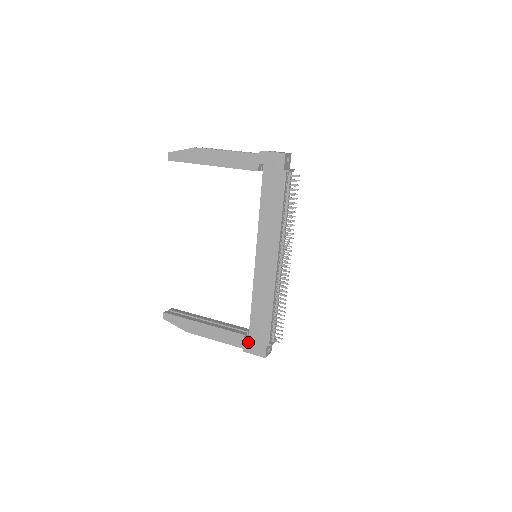
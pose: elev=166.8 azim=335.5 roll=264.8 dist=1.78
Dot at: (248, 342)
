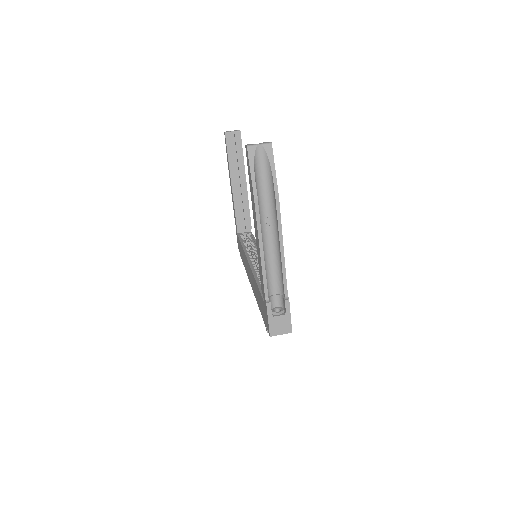
Dot at: (237, 234)
